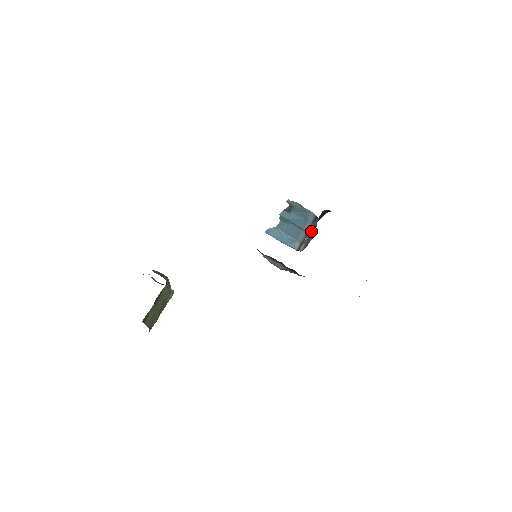
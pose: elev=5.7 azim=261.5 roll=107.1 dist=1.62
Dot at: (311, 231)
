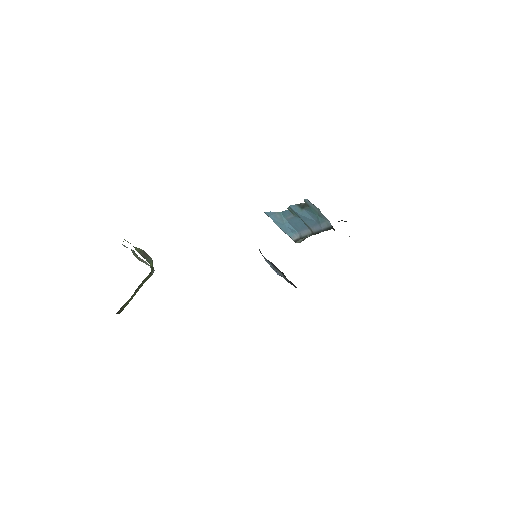
Dot at: (318, 233)
